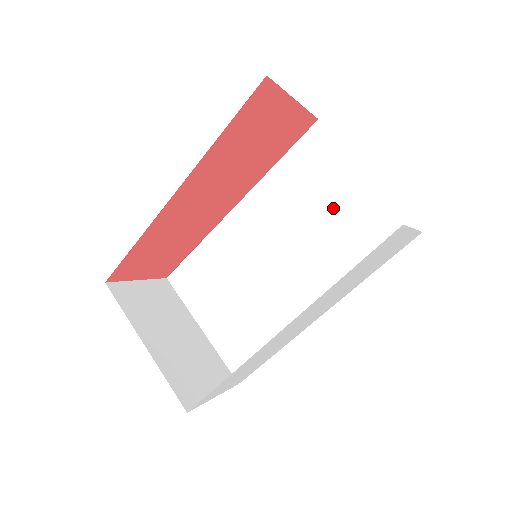
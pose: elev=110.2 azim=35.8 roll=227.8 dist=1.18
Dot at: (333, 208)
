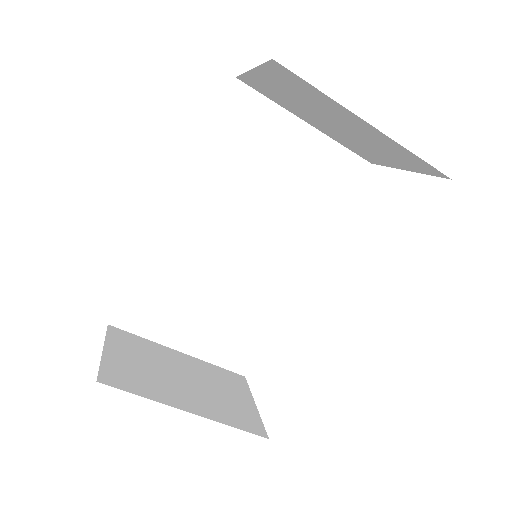
Dot at: (284, 170)
